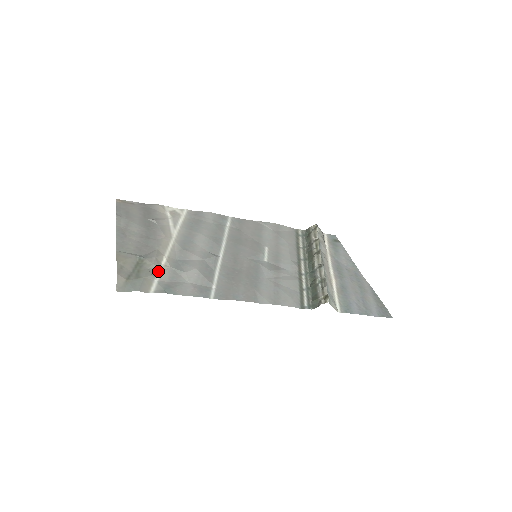
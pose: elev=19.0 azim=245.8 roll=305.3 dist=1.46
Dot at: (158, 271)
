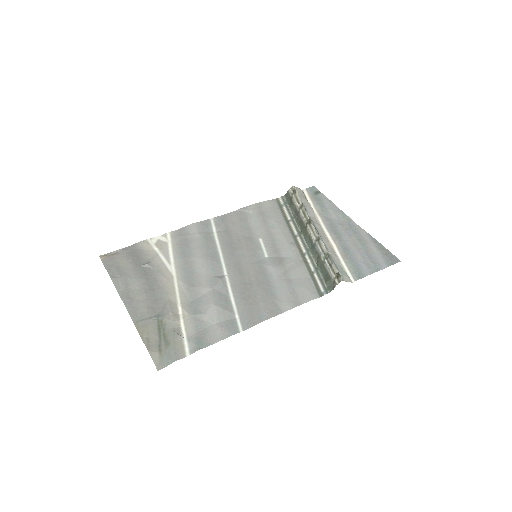
Dot at: (181, 325)
